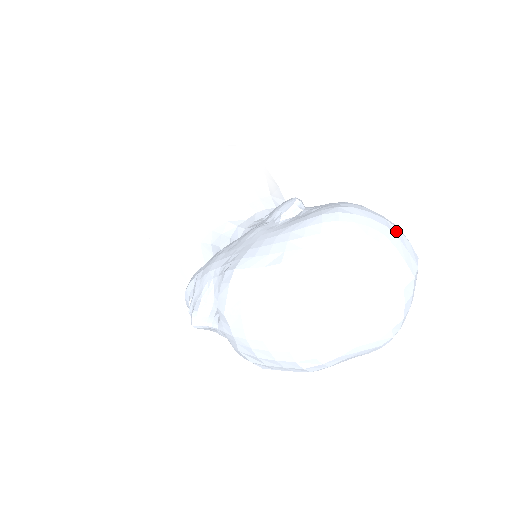
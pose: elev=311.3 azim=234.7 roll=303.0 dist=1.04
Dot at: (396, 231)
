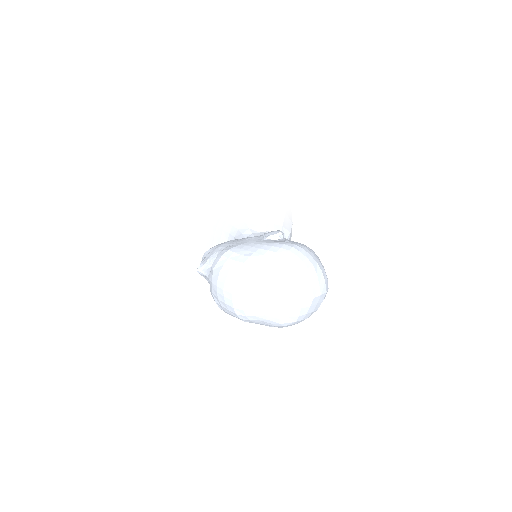
Dot at: (319, 271)
